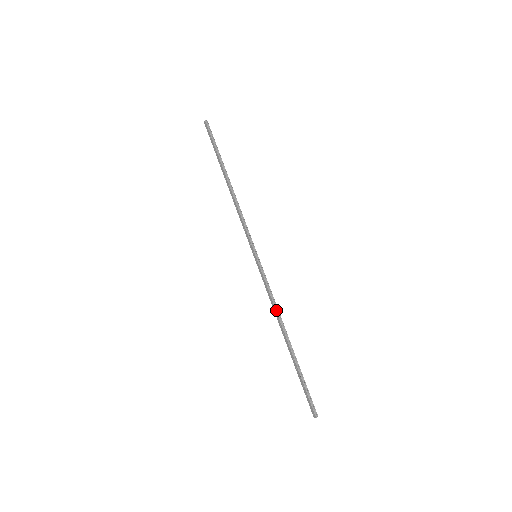
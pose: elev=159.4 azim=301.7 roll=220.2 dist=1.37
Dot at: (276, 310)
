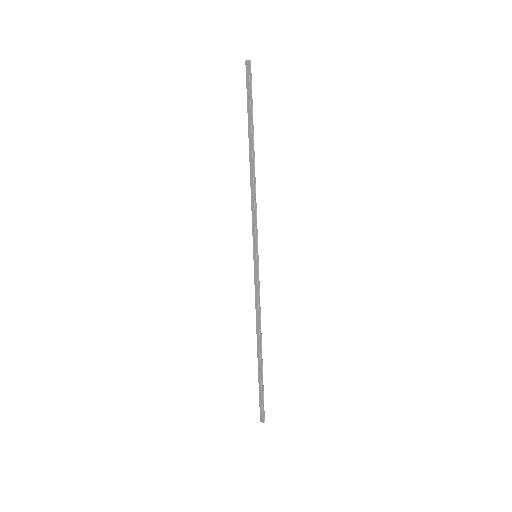
Dot at: (259, 319)
